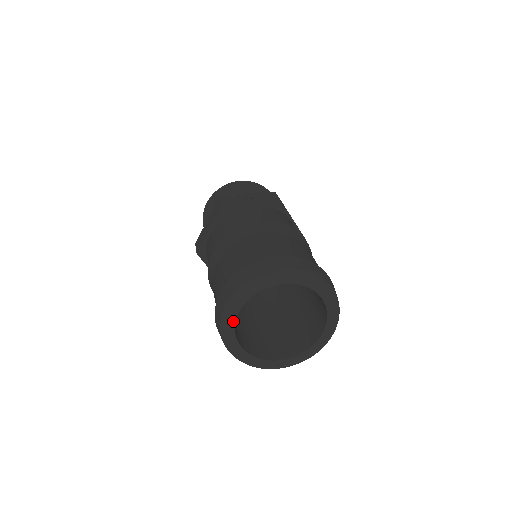
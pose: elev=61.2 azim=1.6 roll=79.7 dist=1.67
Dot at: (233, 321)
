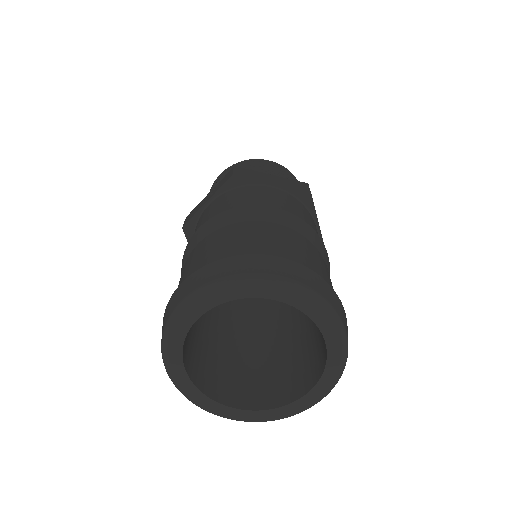
Dot at: (194, 389)
